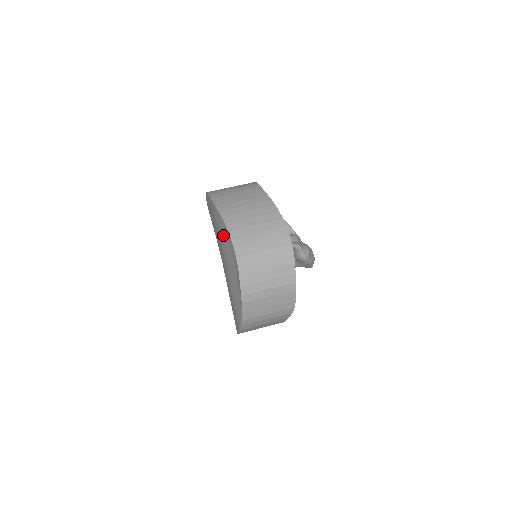
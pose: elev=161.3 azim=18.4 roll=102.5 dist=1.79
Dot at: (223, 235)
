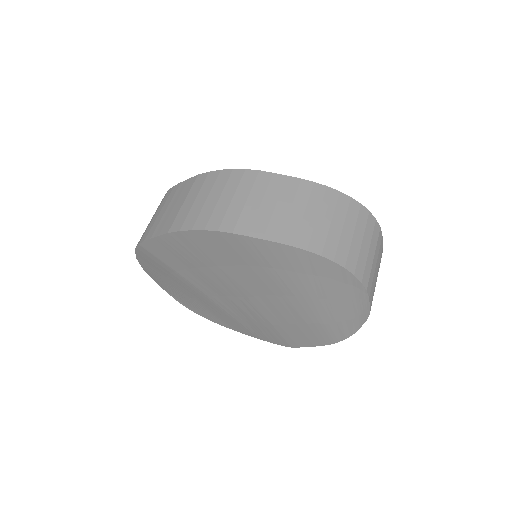
Dot at: (304, 270)
